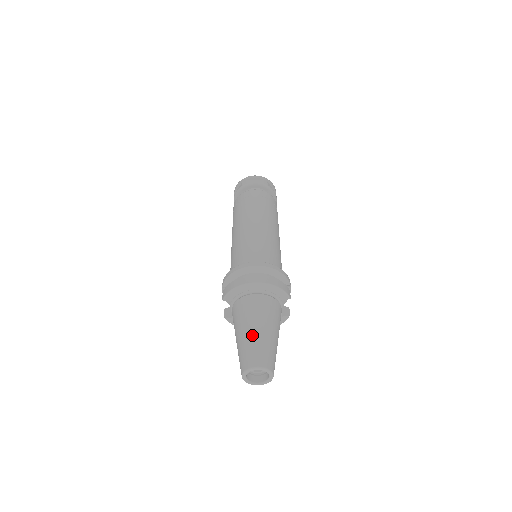
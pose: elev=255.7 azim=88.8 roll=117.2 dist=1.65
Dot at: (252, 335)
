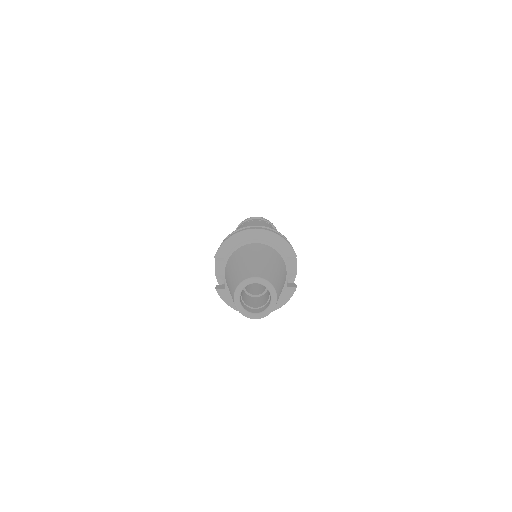
Dot at: (249, 262)
